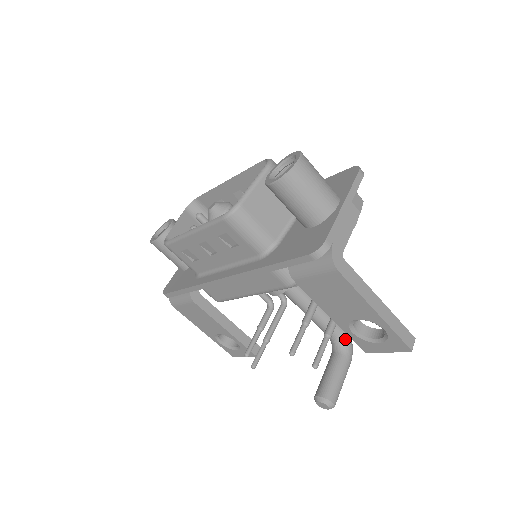
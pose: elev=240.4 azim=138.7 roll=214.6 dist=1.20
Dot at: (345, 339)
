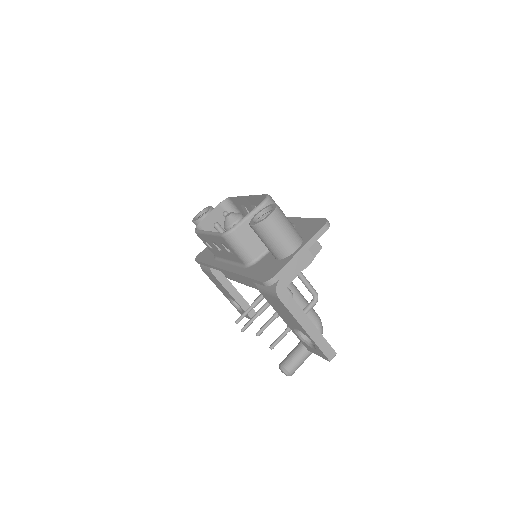
Dot at: occluded
